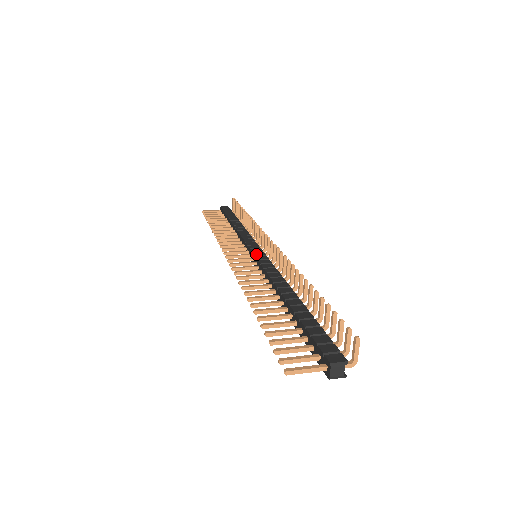
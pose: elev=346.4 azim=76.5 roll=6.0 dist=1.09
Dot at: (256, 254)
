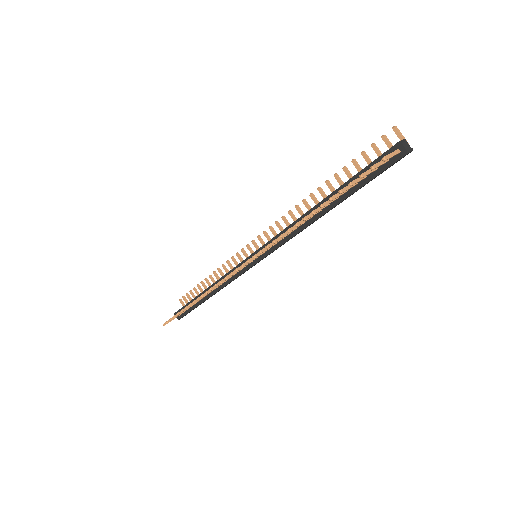
Dot at: (256, 250)
